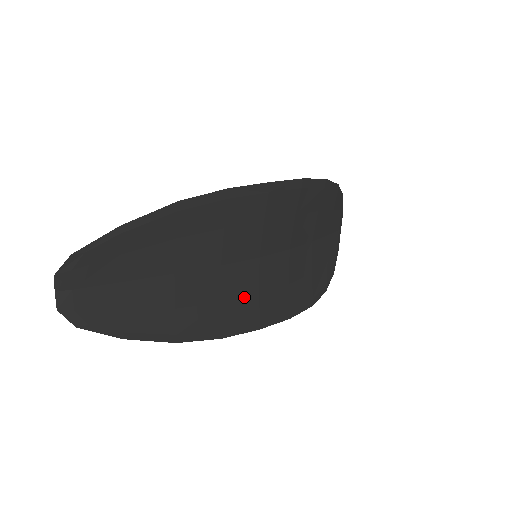
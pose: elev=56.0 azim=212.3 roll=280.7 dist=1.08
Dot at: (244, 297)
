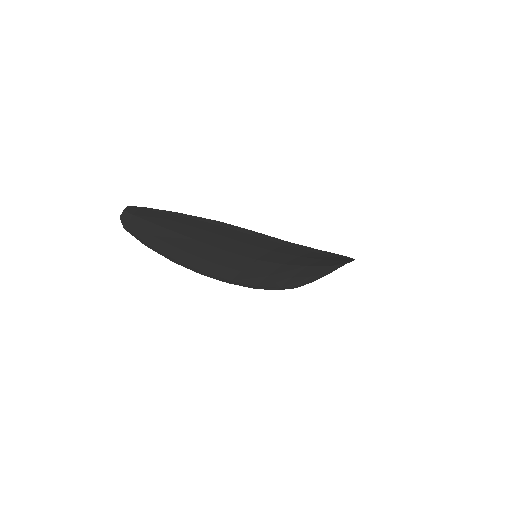
Dot at: (230, 268)
